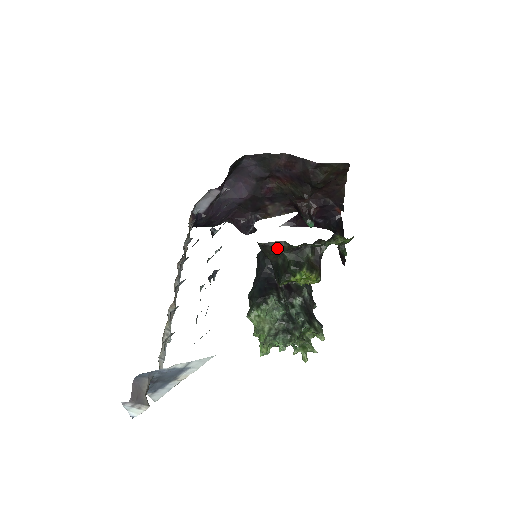
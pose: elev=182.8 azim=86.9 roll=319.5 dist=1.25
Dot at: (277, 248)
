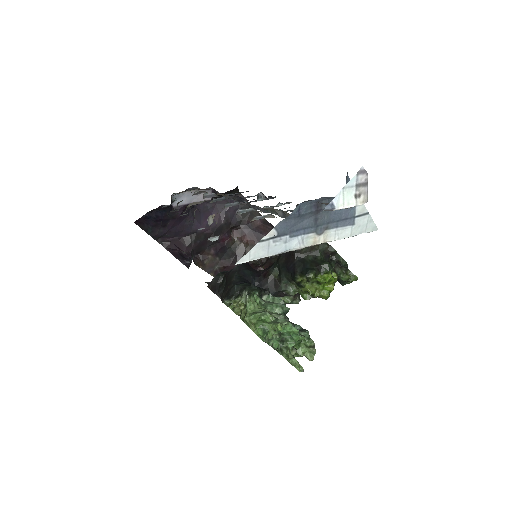
Dot at: occluded
